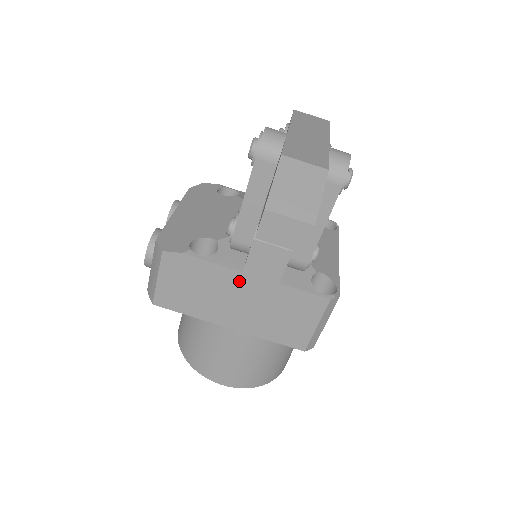
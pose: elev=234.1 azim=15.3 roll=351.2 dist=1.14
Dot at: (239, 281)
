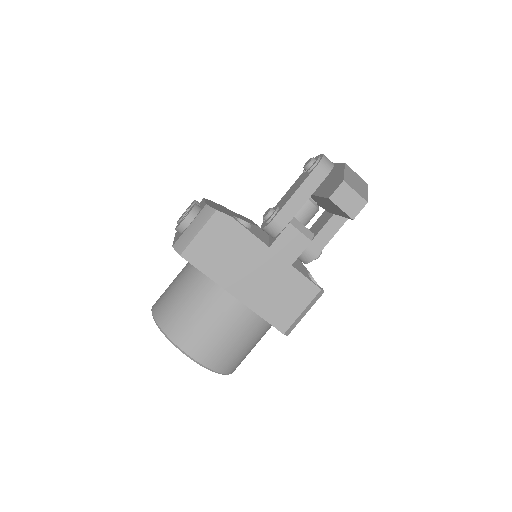
Dot at: (263, 254)
